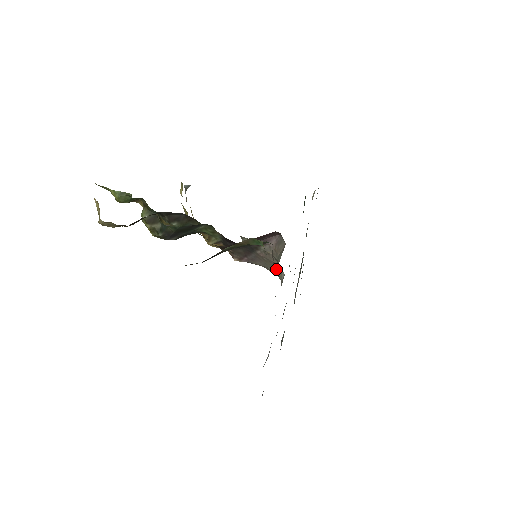
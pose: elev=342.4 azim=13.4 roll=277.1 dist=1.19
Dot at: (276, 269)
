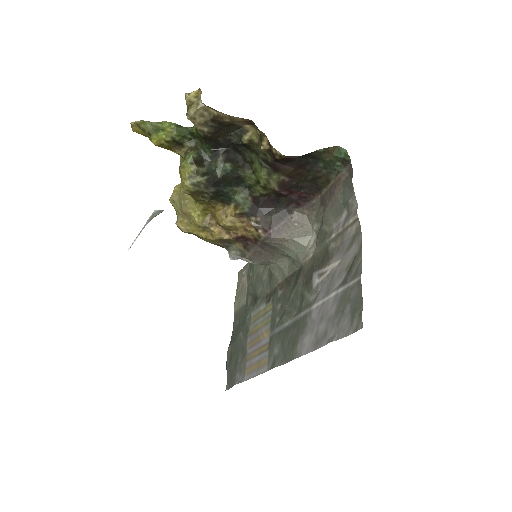
Dot at: (304, 237)
